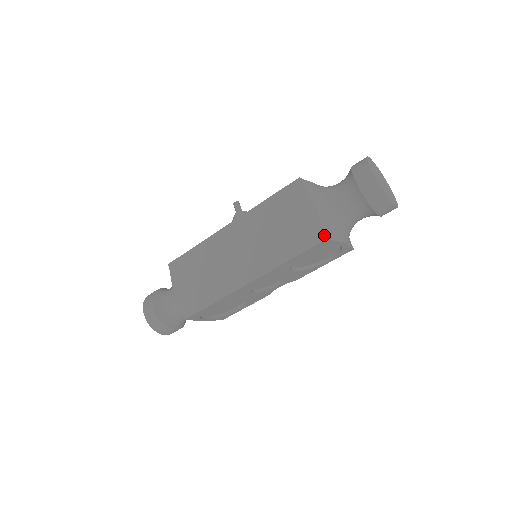
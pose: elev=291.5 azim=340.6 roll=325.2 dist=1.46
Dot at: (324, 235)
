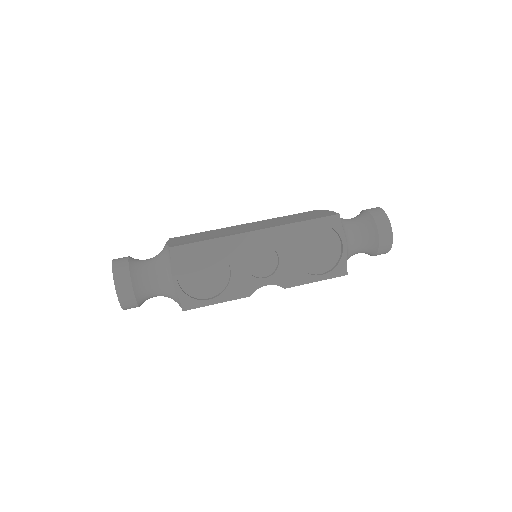
Dot at: (337, 213)
